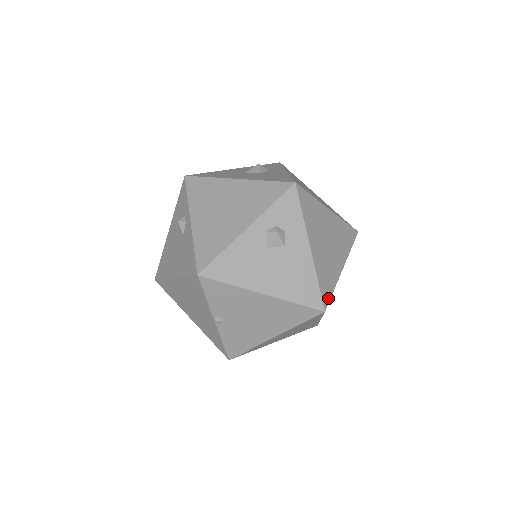
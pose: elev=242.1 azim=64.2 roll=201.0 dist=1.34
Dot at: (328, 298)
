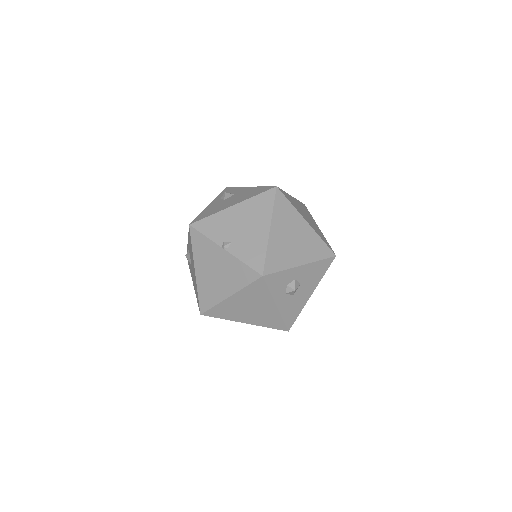
Dot at: occluded
